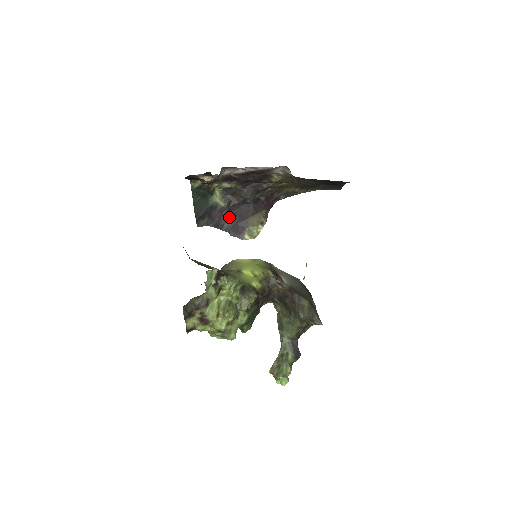
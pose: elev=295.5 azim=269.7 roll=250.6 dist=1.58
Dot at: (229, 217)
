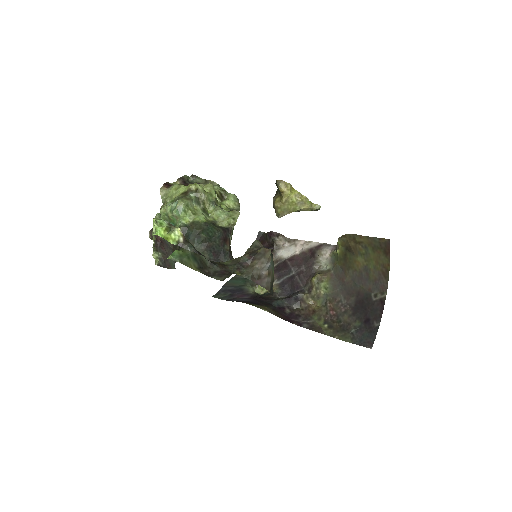
Dot at: (247, 298)
